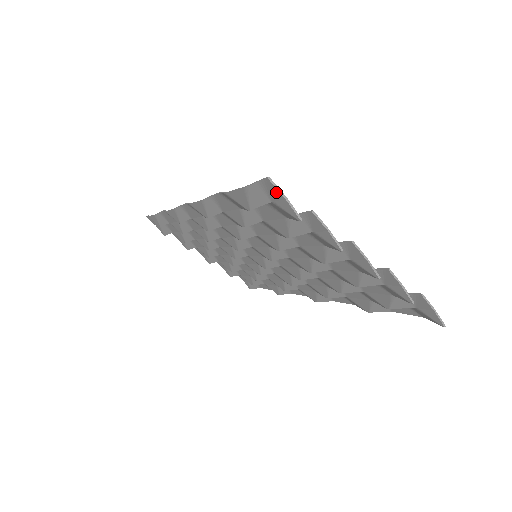
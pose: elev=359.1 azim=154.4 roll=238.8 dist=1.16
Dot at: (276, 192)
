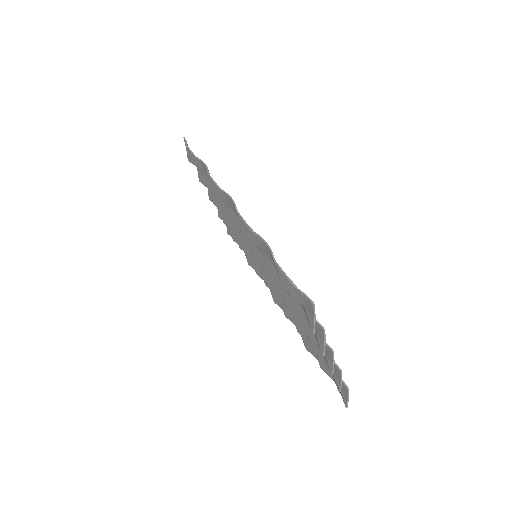
Dot at: (312, 311)
